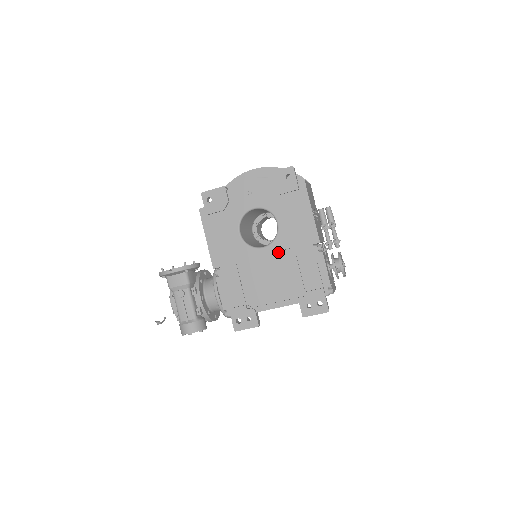
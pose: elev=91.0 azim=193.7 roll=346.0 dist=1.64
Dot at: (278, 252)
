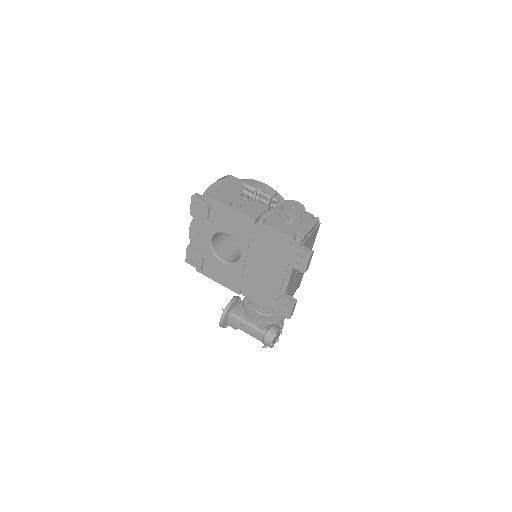
Dot at: (248, 250)
